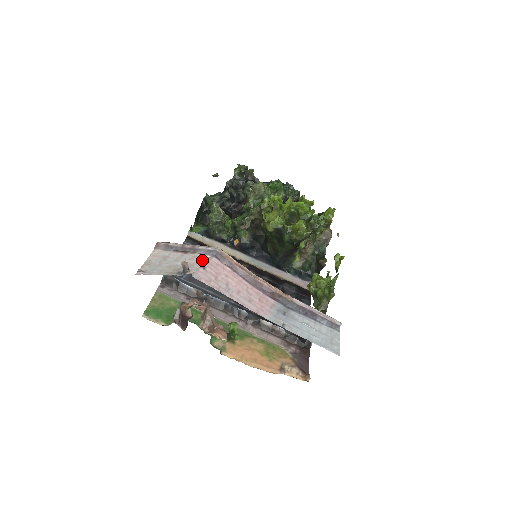
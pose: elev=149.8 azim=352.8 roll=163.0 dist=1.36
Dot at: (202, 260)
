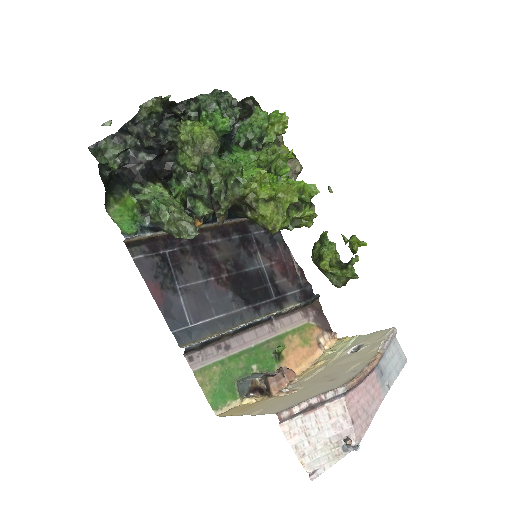
Dot at: (341, 411)
